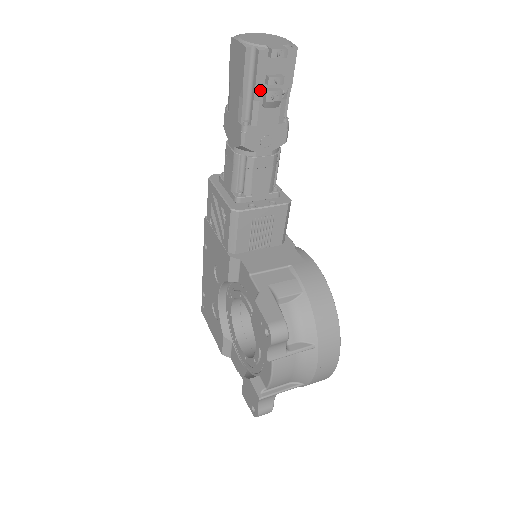
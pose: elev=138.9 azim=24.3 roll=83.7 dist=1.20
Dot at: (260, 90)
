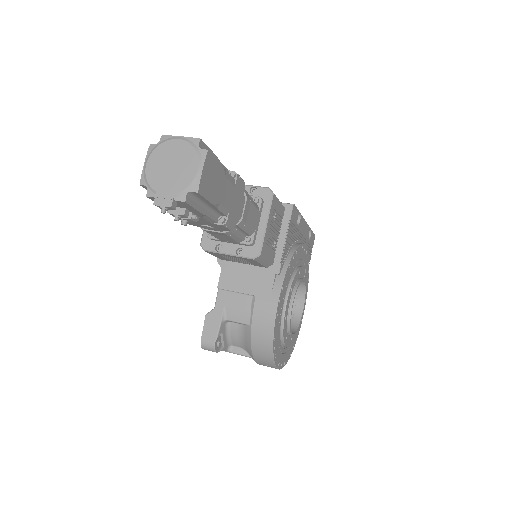
Dot at: occluded
